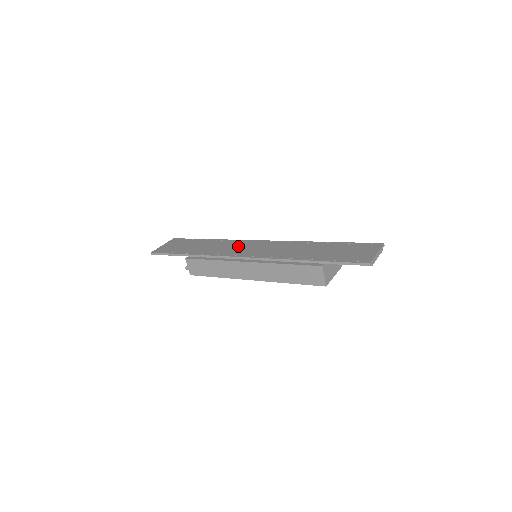
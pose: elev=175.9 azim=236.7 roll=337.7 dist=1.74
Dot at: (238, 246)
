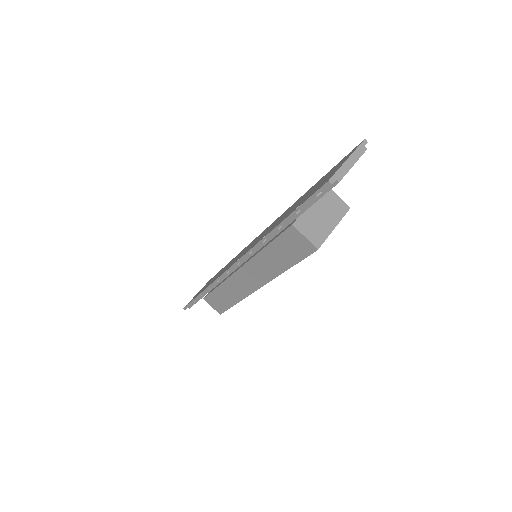
Dot at: (239, 255)
